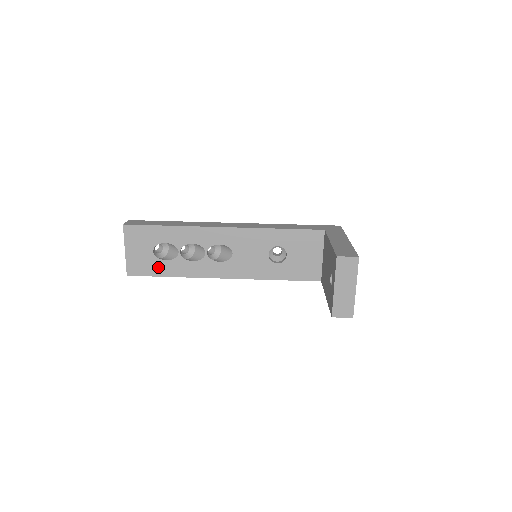
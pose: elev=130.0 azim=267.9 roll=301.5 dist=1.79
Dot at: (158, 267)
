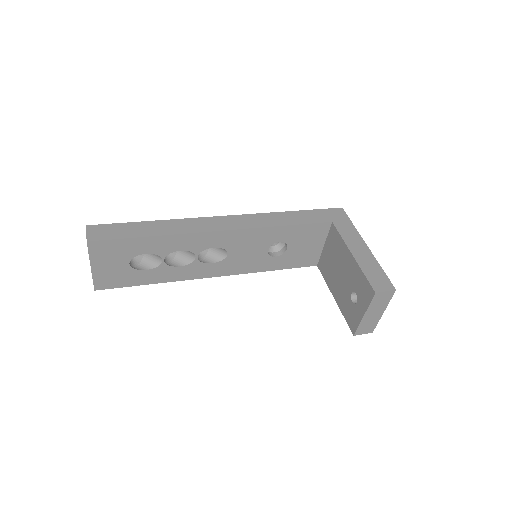
Dot at: (135, 277)
